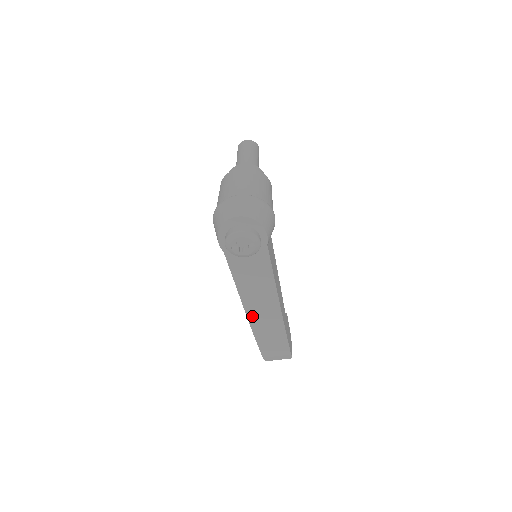
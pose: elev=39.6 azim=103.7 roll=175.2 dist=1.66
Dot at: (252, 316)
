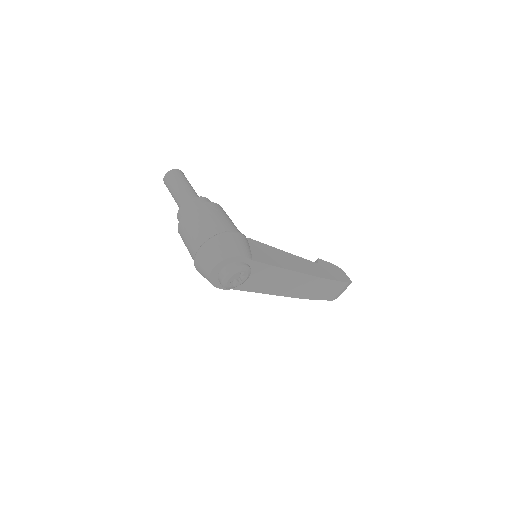
Dot at: (295, 294)
